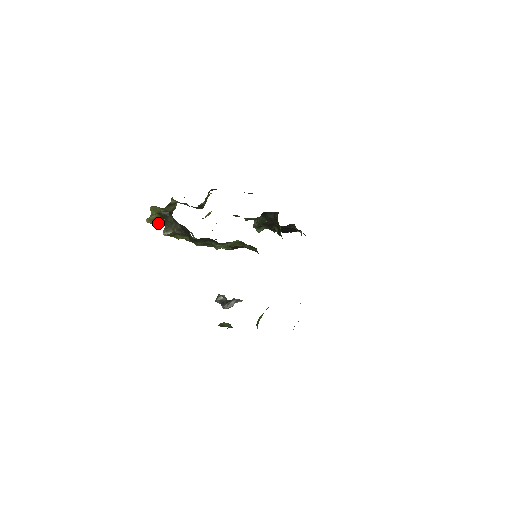
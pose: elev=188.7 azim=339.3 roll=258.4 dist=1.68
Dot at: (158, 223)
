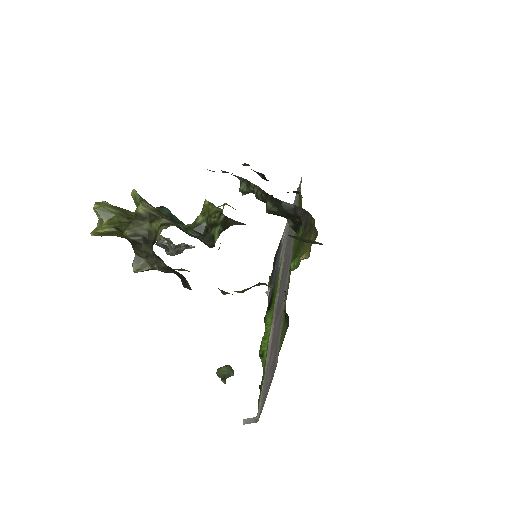
Dot at: occluded
